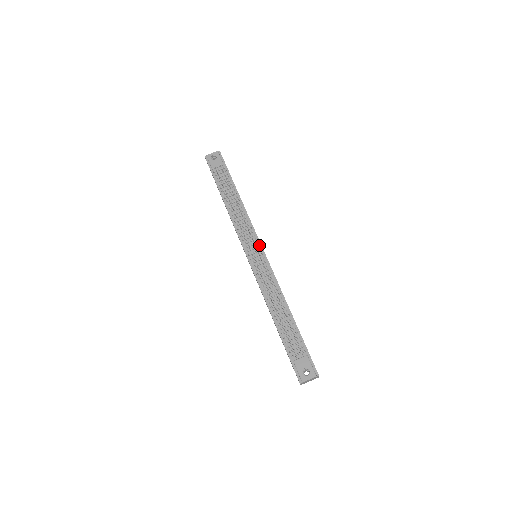
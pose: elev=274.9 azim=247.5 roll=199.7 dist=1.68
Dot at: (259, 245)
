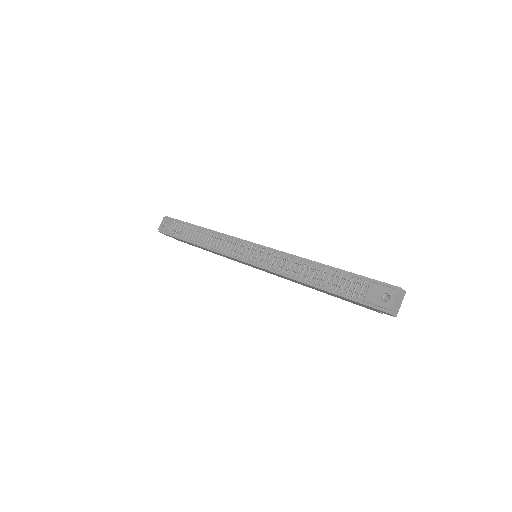
Dot at: (248, 244)
